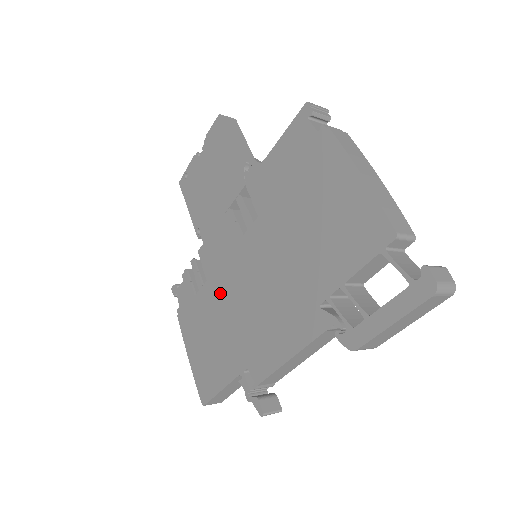
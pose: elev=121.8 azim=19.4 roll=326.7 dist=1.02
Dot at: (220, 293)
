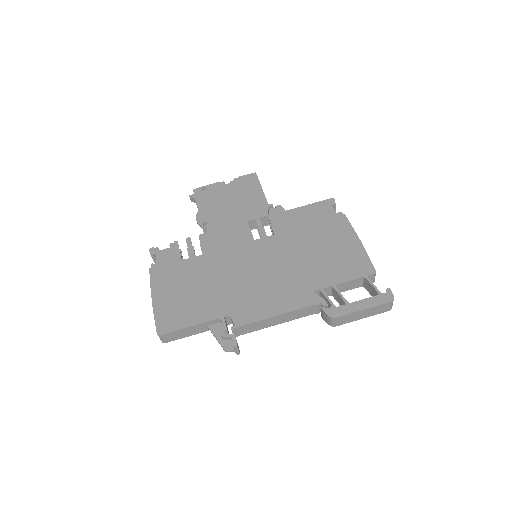
Dot at: (216, 265)
